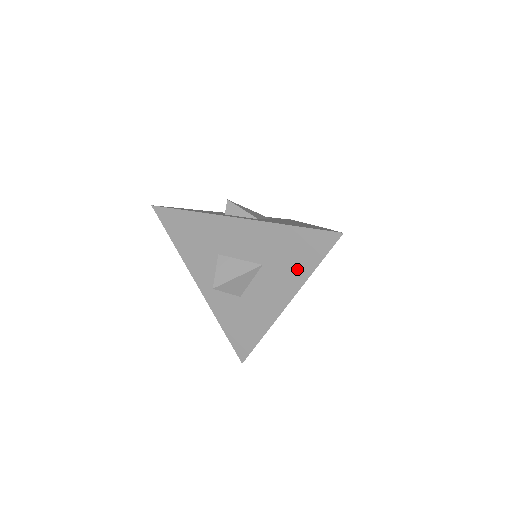
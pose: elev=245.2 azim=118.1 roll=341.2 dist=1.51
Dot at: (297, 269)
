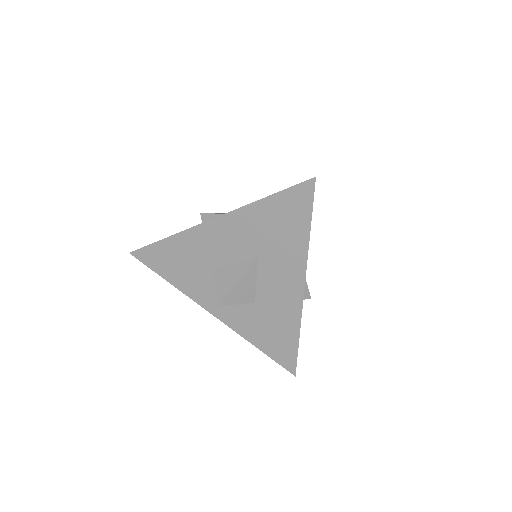
Dot at: (292, 242)
